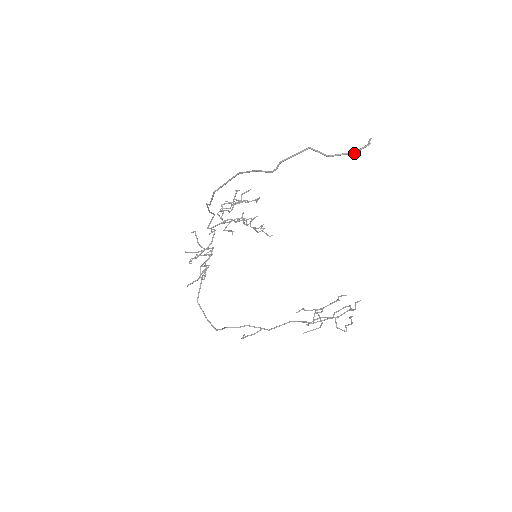
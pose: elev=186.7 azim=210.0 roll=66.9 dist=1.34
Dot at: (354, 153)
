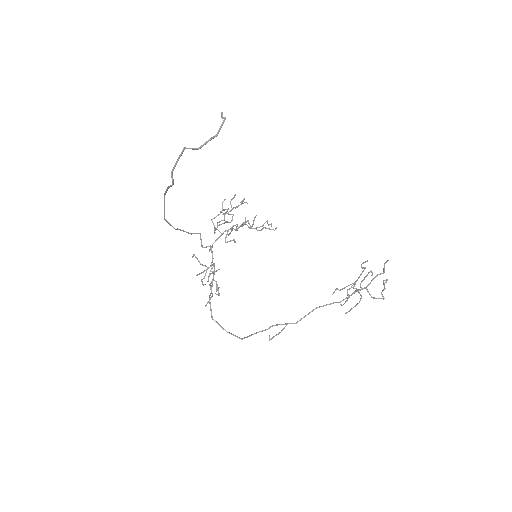
Dot at: (216, 134)
